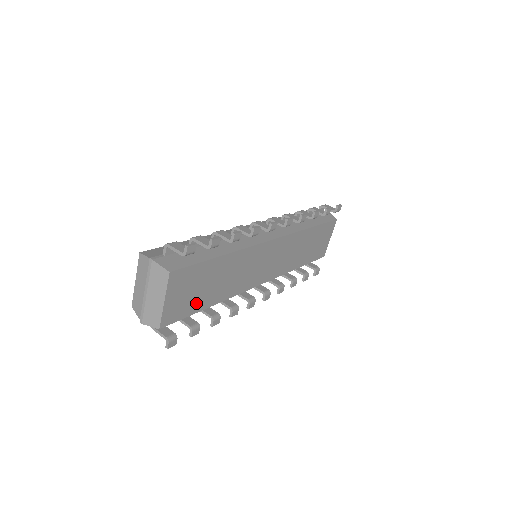
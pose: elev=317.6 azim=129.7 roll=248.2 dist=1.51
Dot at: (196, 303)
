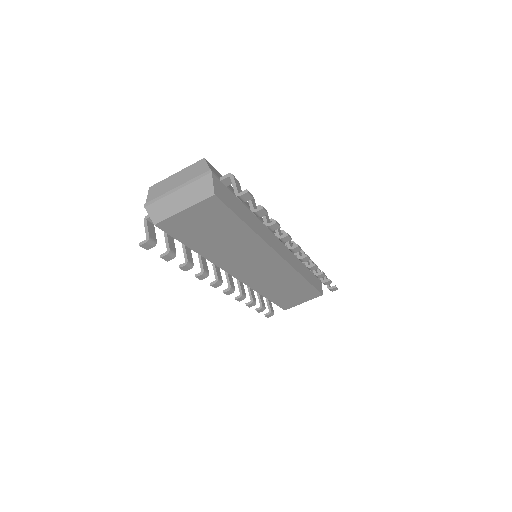
Dot at: (194, 238)
